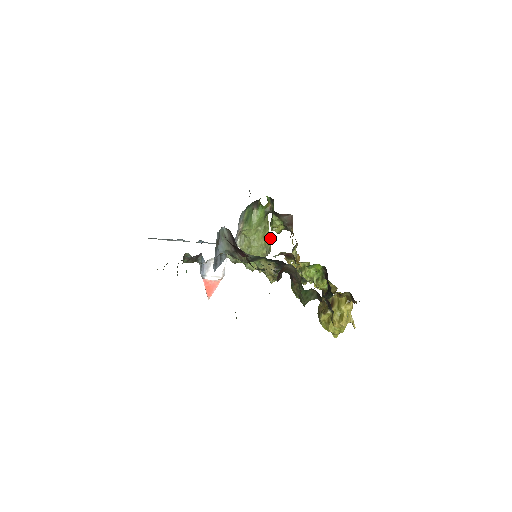
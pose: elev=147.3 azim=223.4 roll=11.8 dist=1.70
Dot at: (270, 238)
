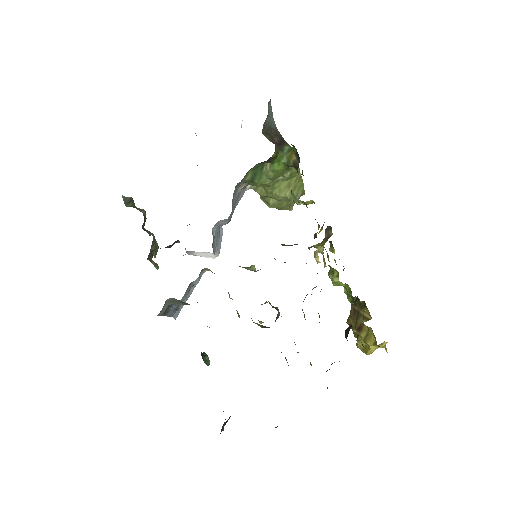
Dot at: (302, 183)
